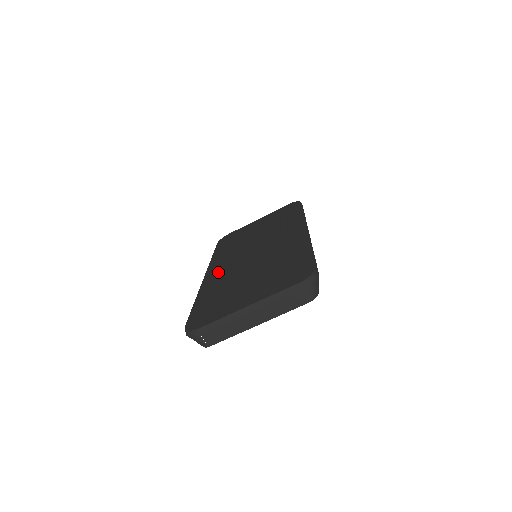
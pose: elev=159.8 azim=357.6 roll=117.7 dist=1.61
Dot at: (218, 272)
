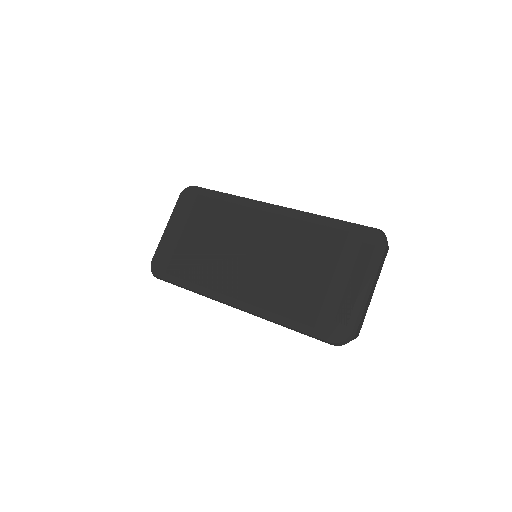
Dot at: (249, 293)
